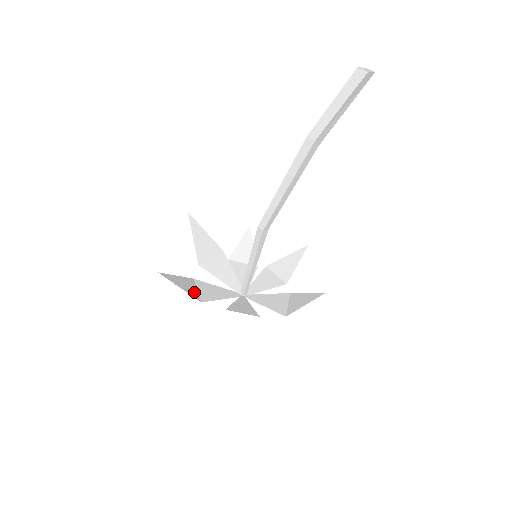
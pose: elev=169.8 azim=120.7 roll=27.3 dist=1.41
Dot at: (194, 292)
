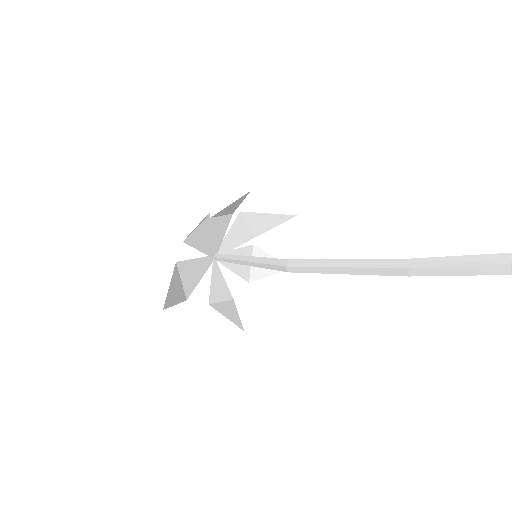
Dot at: (181, 291)
